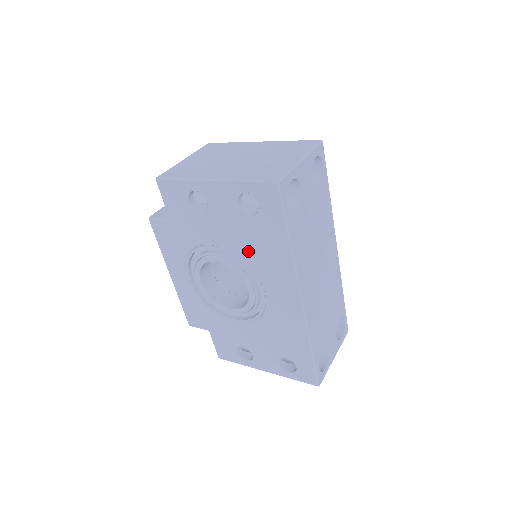
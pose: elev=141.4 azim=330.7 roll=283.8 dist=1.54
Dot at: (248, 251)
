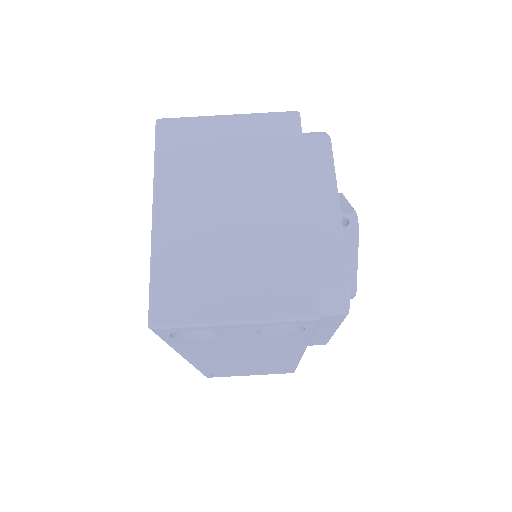
Dot at: occluded
